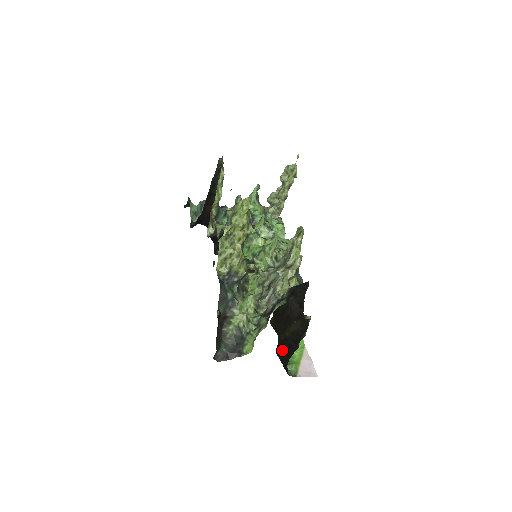
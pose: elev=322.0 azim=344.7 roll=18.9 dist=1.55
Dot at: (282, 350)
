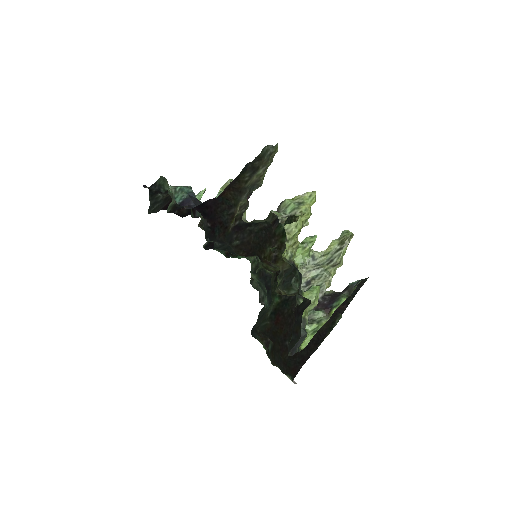
Dot at: occluded
